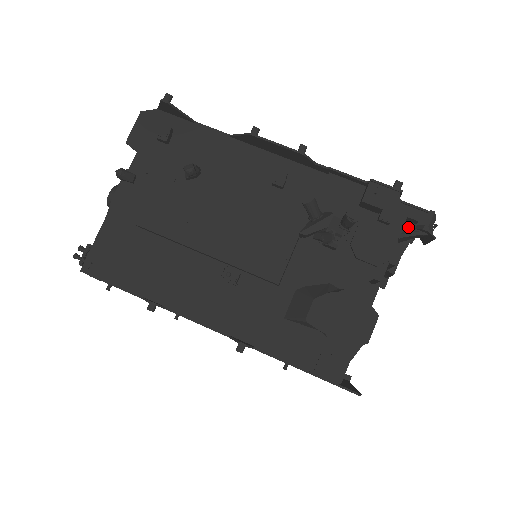
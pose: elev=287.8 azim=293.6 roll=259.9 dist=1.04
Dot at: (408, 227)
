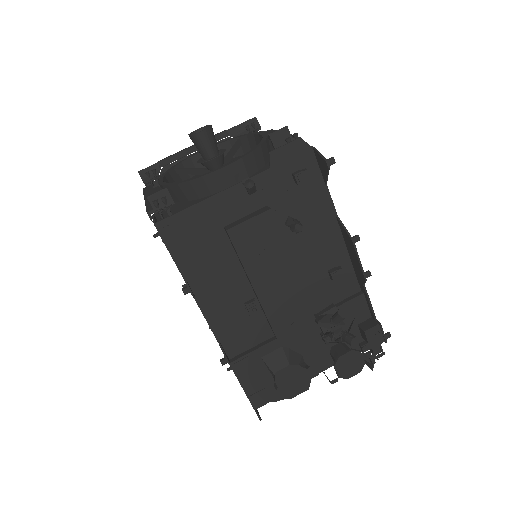
Dot at: occluded
